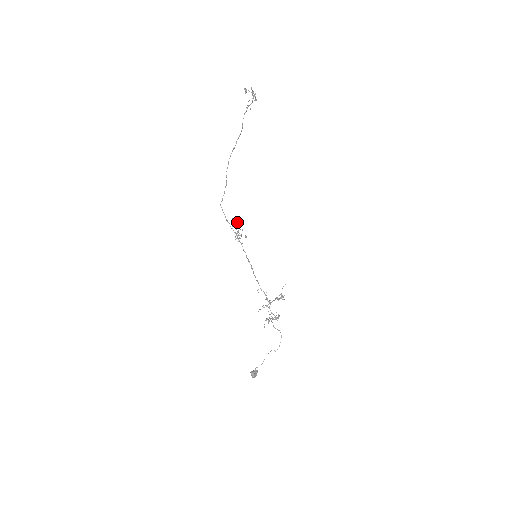
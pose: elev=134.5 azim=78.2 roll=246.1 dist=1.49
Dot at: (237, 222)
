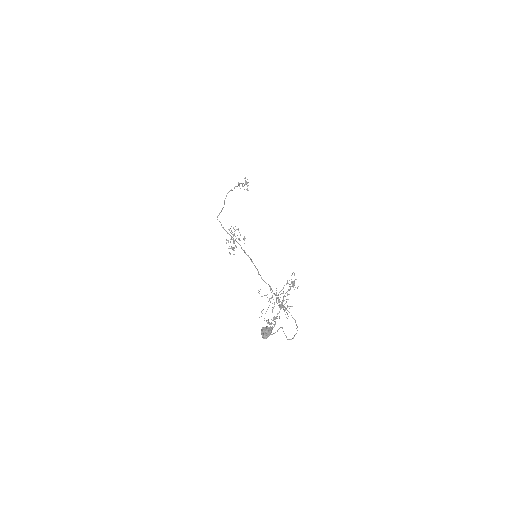
Dot at: occluded
